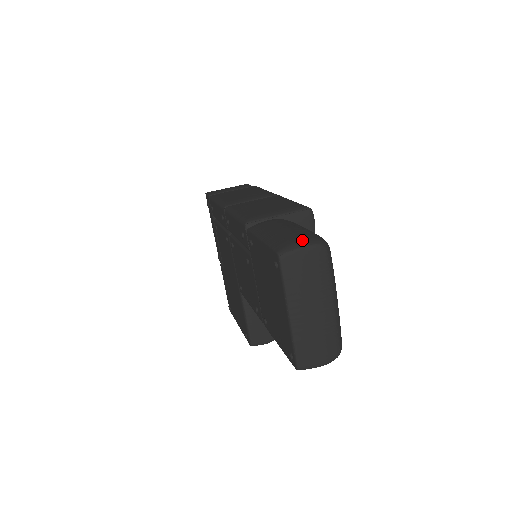
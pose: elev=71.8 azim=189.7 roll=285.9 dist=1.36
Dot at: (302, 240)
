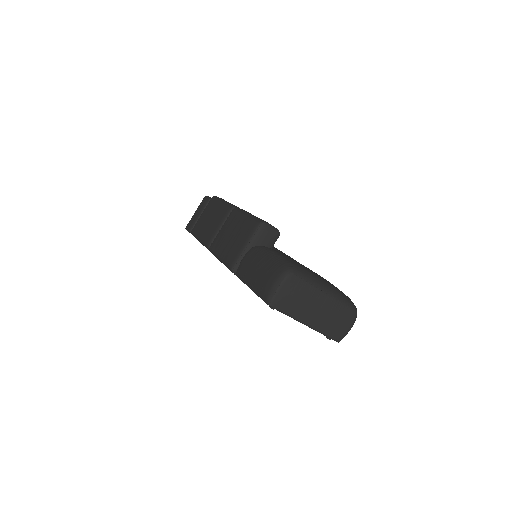
Dot at: (274, 282)
